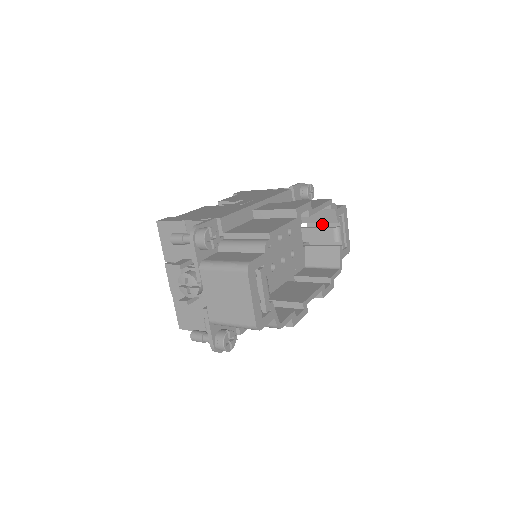
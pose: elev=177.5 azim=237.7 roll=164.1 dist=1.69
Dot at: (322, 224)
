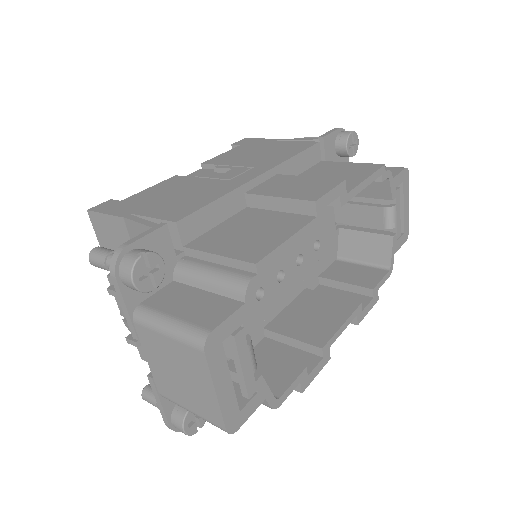
Dot at: occluded
